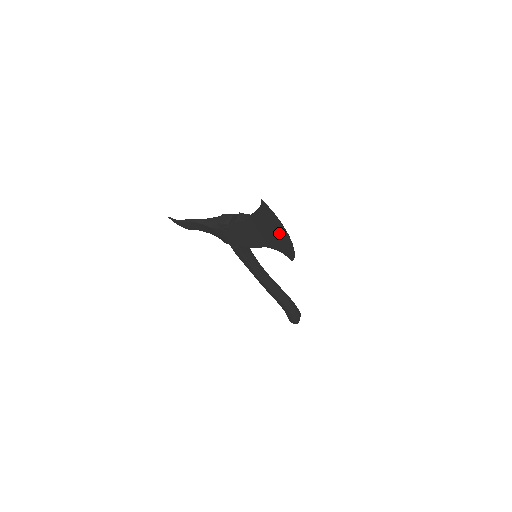
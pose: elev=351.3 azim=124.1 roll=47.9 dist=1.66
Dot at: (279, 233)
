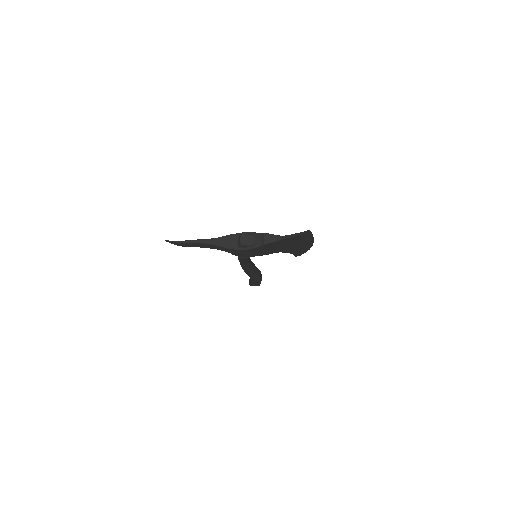
Dot at: (303, 245)
